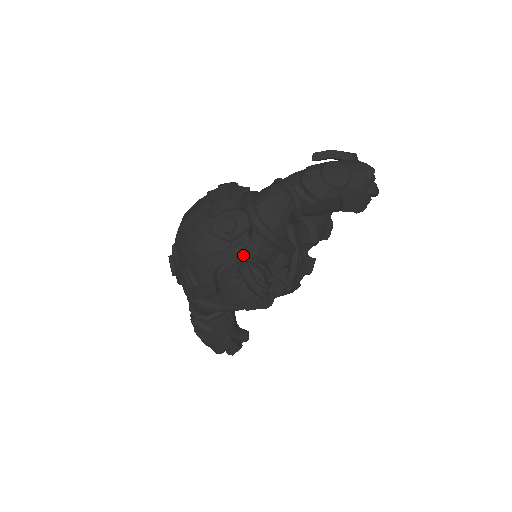
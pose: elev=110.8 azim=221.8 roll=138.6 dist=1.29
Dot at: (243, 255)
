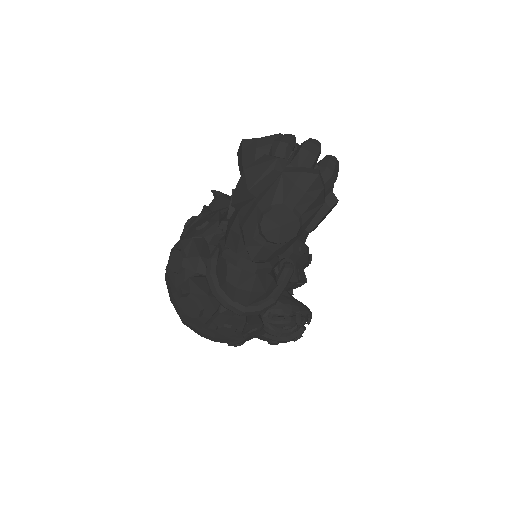
Dot at: (260, 330)
